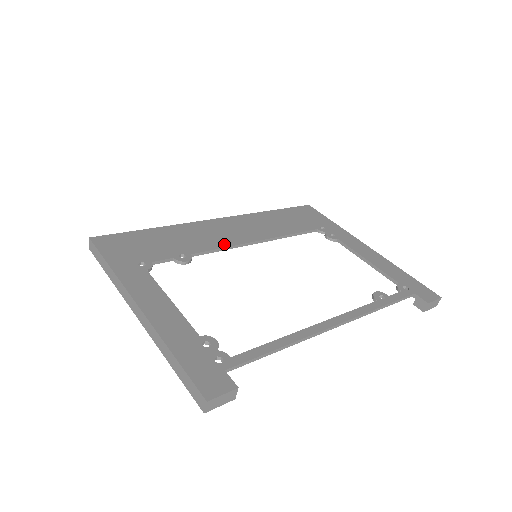
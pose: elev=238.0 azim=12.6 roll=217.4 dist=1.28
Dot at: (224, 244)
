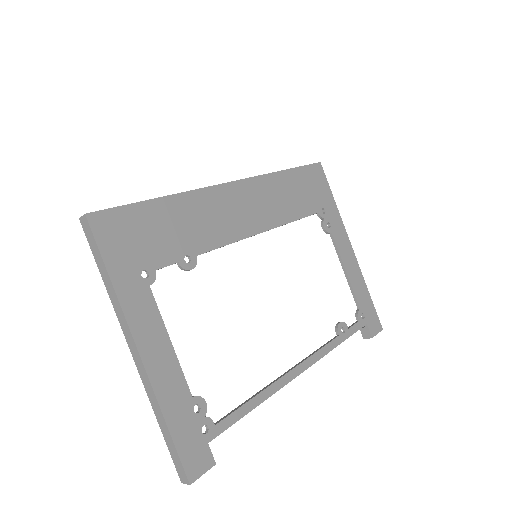
Dot at: (231, 237)
